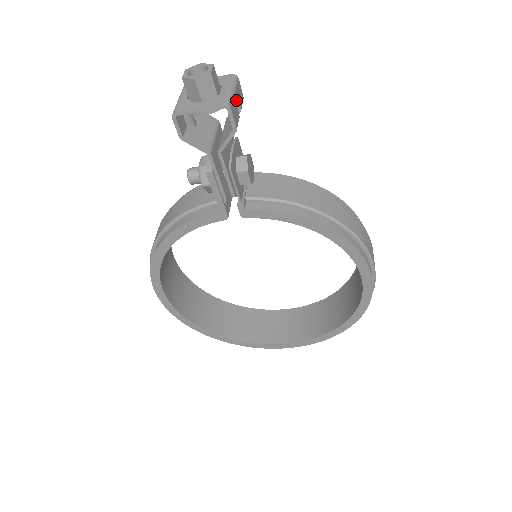
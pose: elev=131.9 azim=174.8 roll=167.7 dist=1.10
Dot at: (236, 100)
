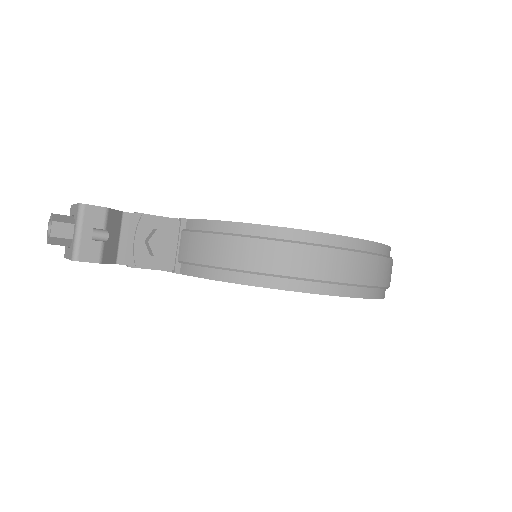
Dot at: (87, 235)
